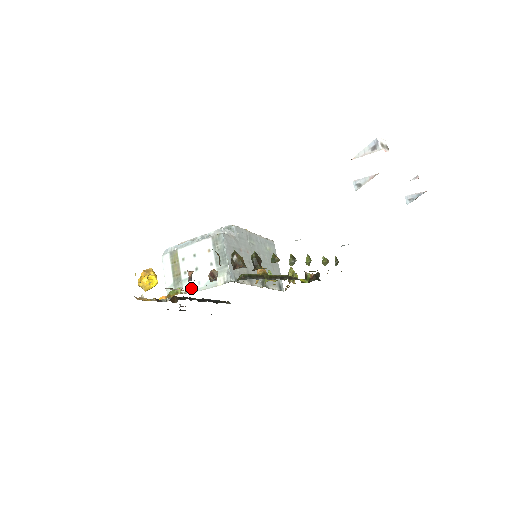
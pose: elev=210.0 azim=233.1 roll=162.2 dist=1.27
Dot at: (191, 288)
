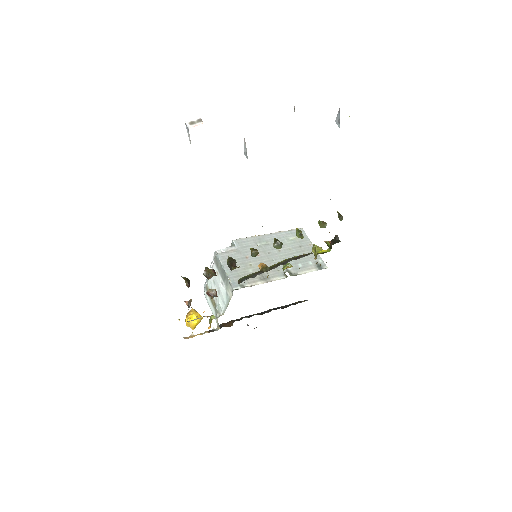
Dot at: (222, 310)
